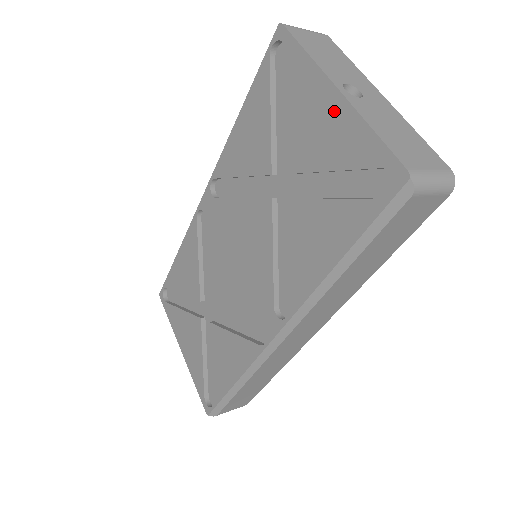
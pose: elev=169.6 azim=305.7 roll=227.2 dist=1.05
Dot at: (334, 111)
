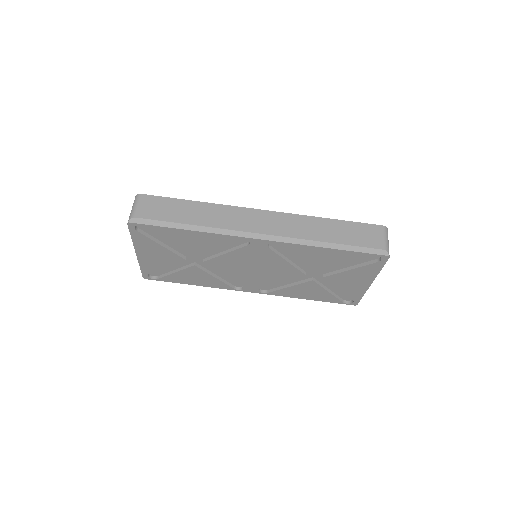
Dot at: (363, 285)
